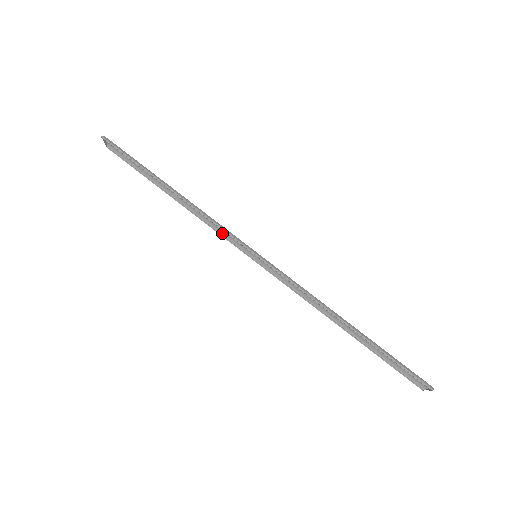
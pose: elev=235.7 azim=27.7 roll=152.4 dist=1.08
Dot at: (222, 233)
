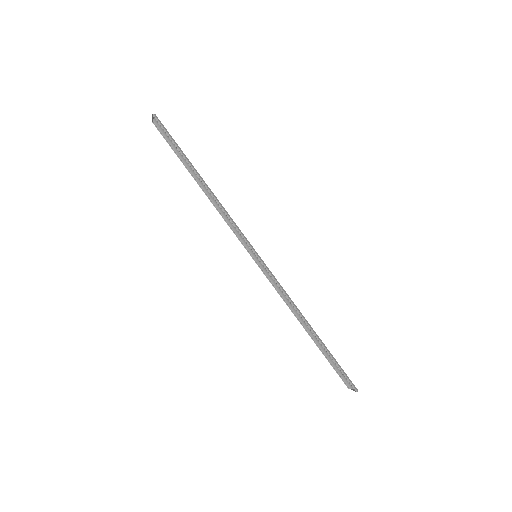
Dot at: (233, 228)
